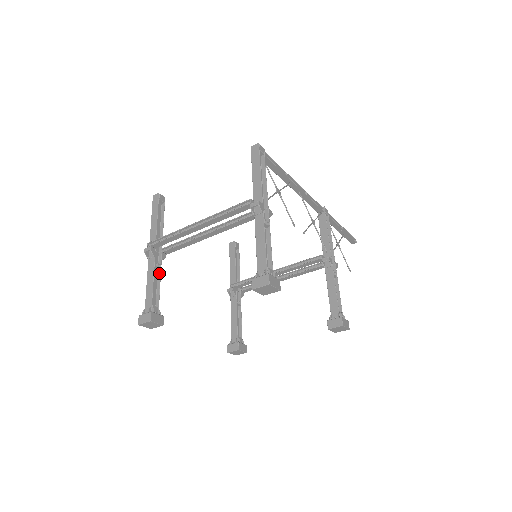
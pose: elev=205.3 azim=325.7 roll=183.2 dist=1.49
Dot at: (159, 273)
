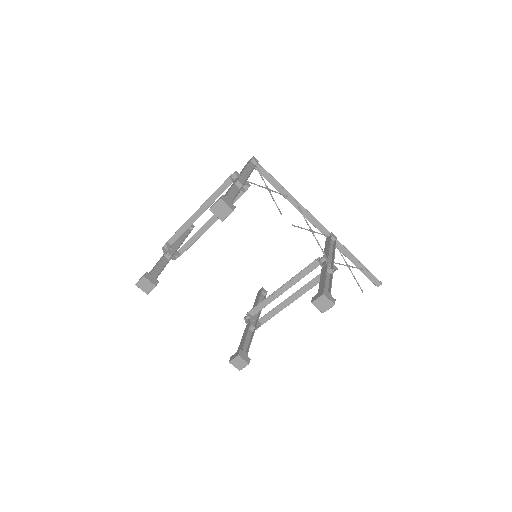
Dot at: (168, 261)
